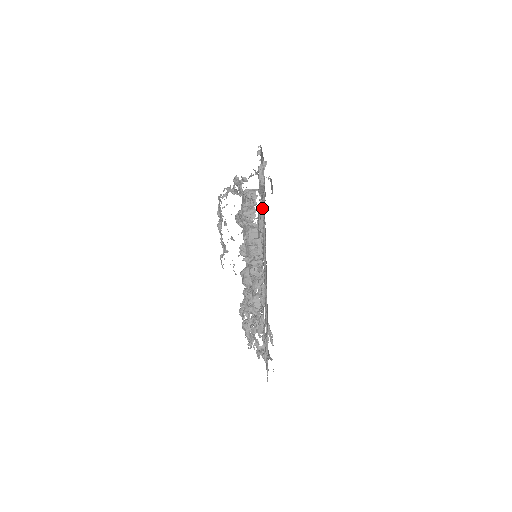
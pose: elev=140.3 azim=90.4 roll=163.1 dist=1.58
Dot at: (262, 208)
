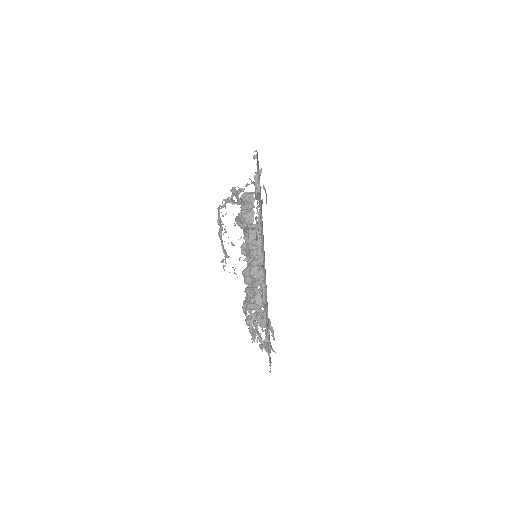
Dot at: (260, 212)
